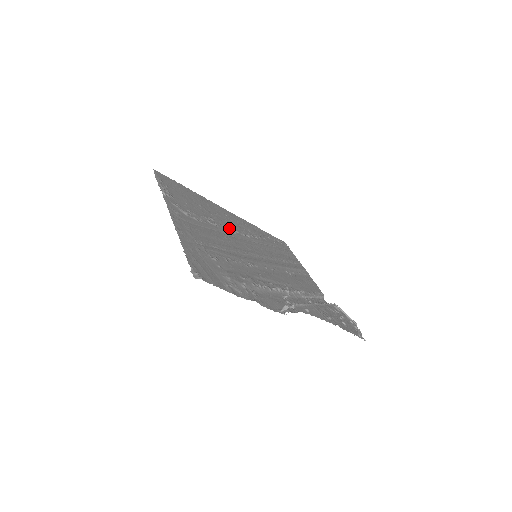
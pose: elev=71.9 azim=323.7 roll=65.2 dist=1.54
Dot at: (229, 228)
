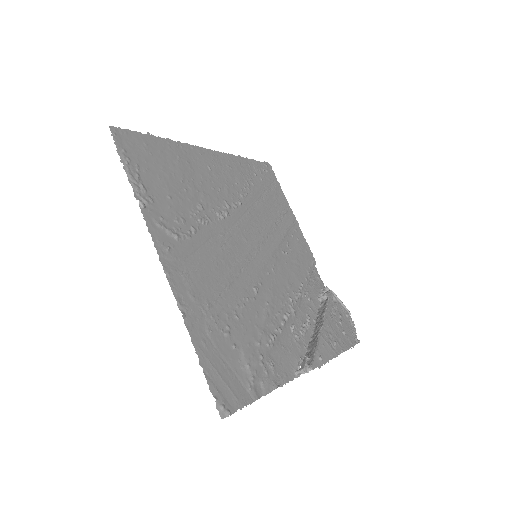
Dot at: (220, 208)
